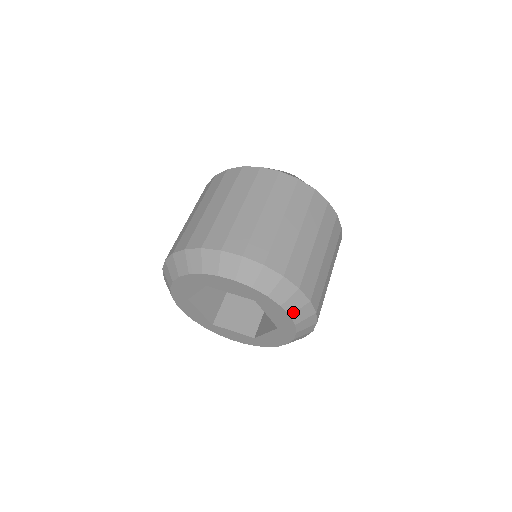
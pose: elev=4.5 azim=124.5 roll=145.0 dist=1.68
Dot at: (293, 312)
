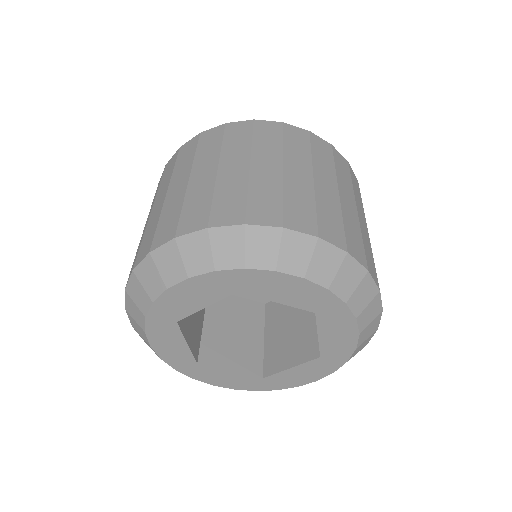
Dot at: (364, 328)
